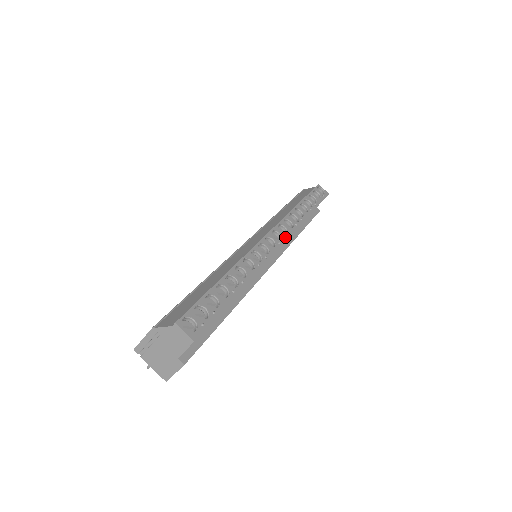
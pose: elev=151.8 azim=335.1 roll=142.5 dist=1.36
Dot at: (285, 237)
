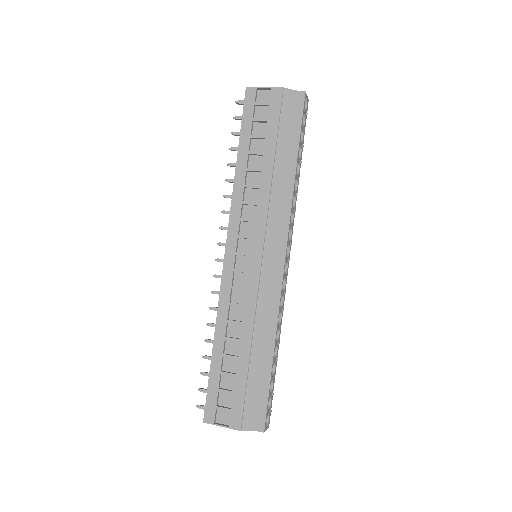
Dot at: occluded
